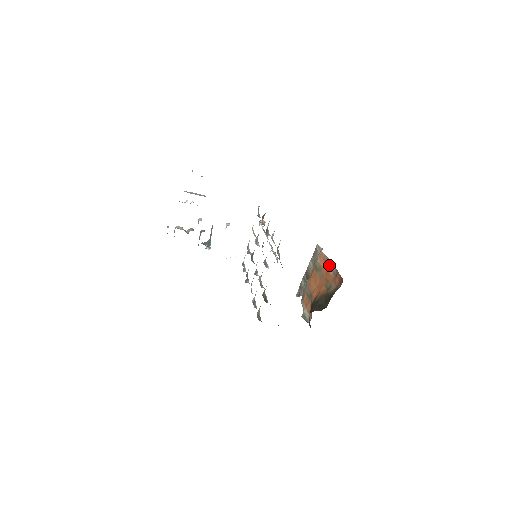
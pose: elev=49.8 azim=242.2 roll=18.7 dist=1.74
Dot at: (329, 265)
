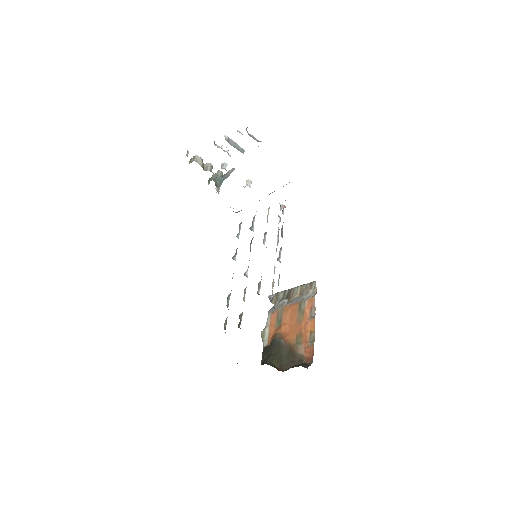
Dot at: (311, 323)
